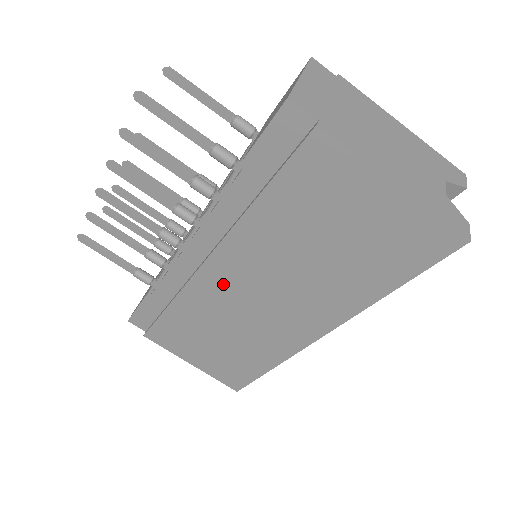
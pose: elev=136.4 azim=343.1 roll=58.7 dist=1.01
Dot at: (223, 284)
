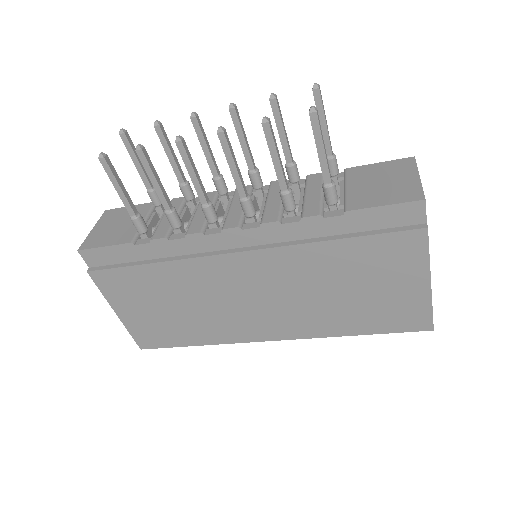
Dot at: (234, 274)
